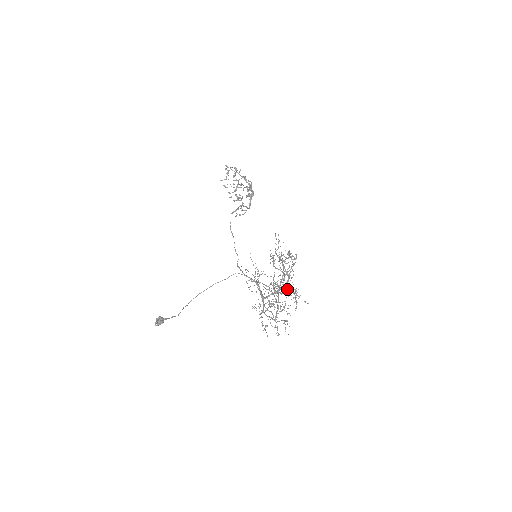
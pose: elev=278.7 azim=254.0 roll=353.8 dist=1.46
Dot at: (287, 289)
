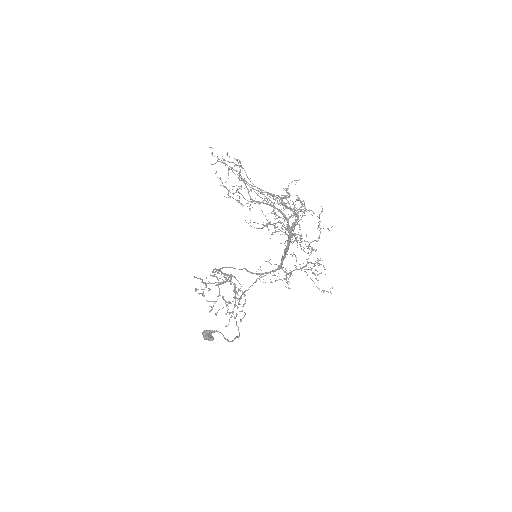
Dot at: occluded
